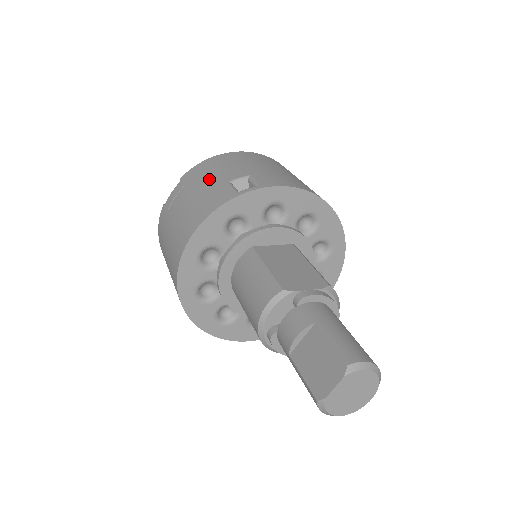
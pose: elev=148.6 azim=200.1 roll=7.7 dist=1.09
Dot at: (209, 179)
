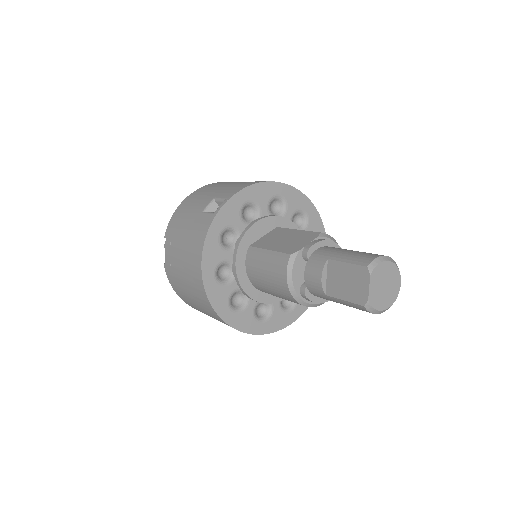
Dot at: (187, 221)
